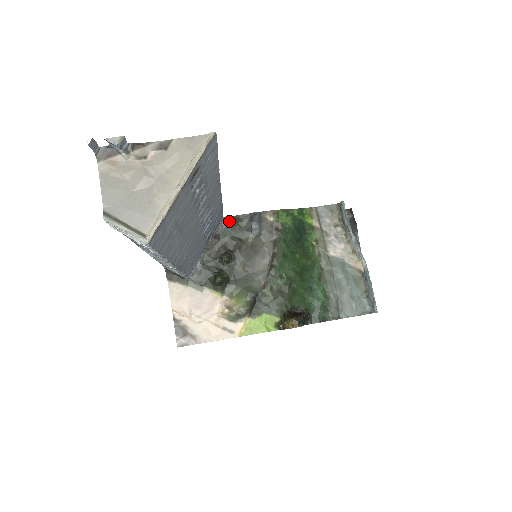
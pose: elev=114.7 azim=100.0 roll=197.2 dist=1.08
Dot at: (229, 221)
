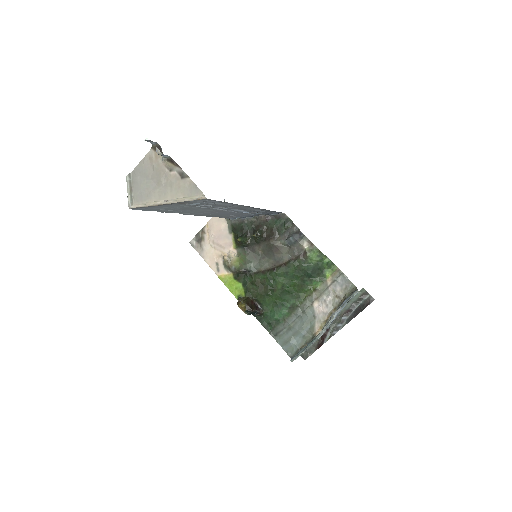
Dot at: (285, 219)
